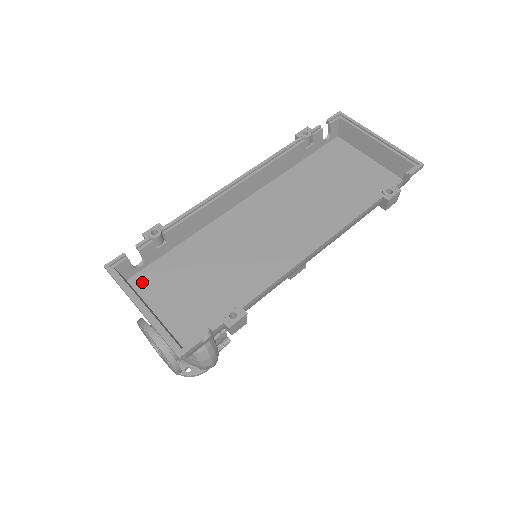
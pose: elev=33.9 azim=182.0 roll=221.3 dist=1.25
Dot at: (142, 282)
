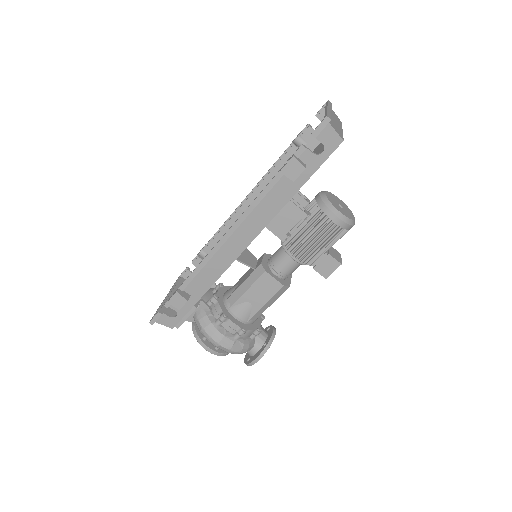
Dot at: occluded
